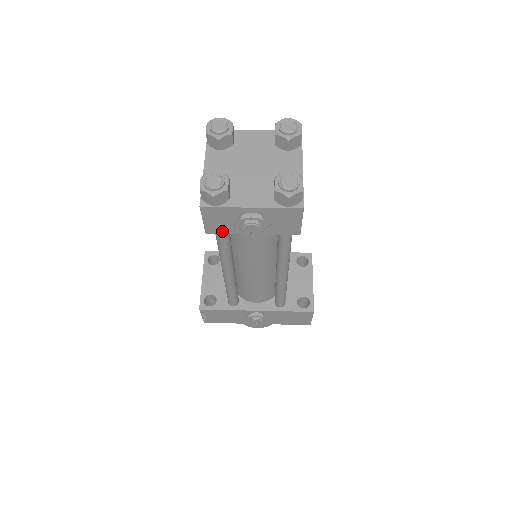
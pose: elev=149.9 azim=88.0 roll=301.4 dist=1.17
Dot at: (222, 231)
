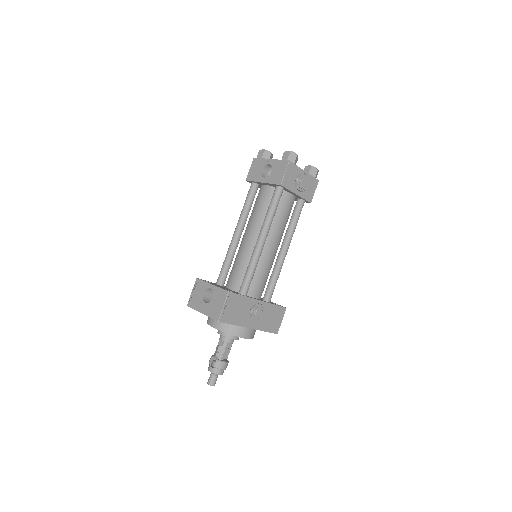
Dot at: (287, 186)
